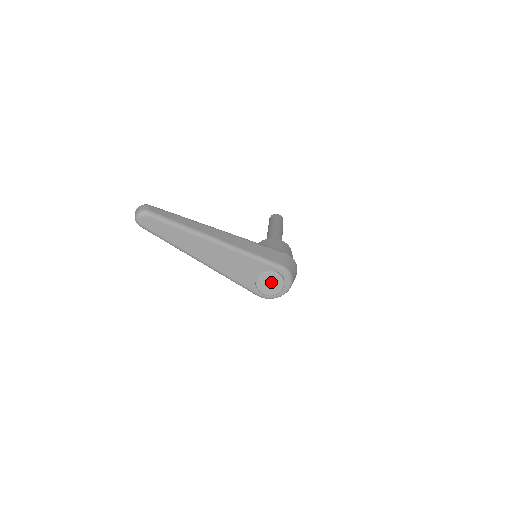
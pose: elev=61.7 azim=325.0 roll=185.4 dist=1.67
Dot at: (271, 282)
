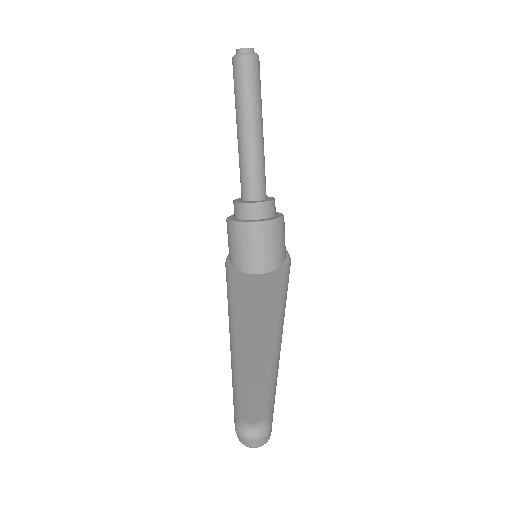
Dot at: occluded
